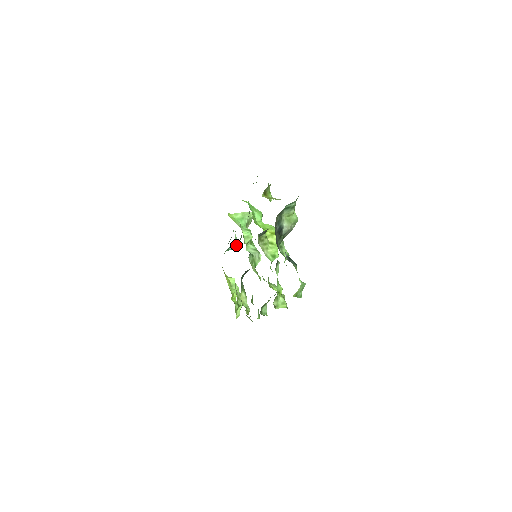
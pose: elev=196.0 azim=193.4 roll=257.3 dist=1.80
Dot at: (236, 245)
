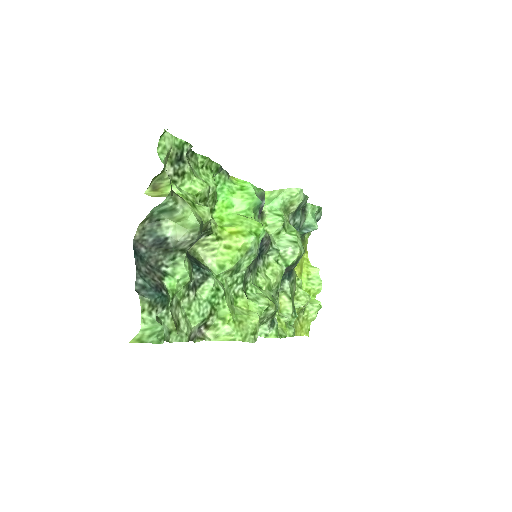
Dot at: (312, 227)
